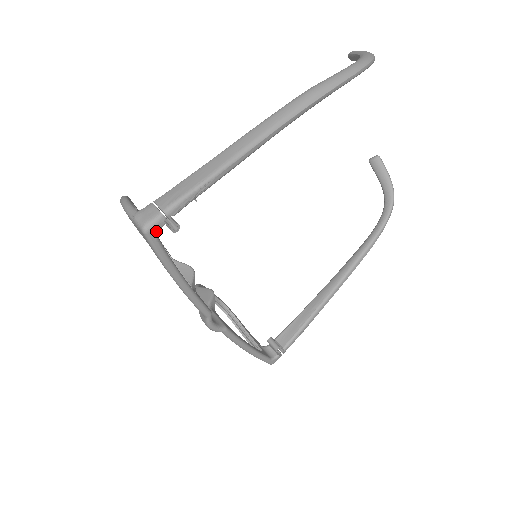
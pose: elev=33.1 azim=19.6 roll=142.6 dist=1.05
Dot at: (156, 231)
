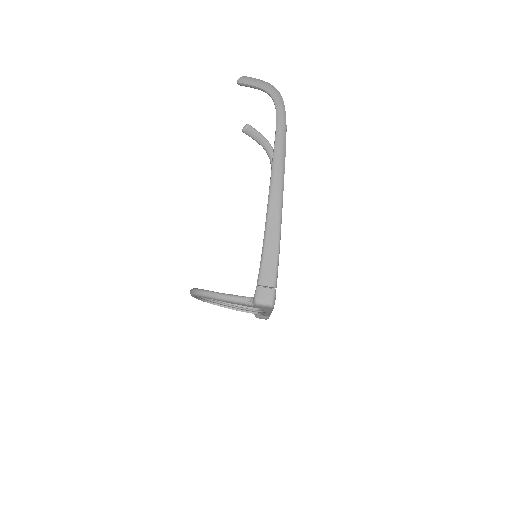
Dot at: occluded
